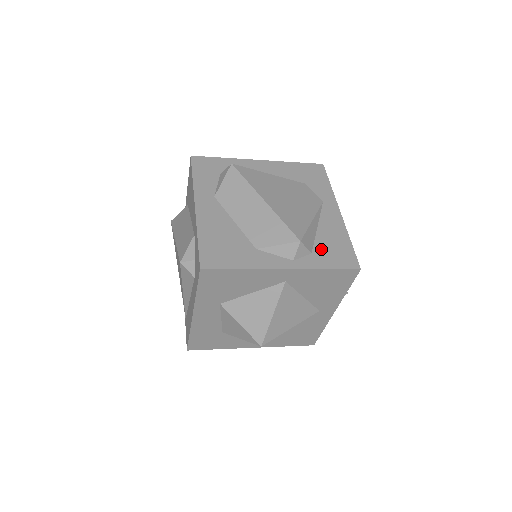
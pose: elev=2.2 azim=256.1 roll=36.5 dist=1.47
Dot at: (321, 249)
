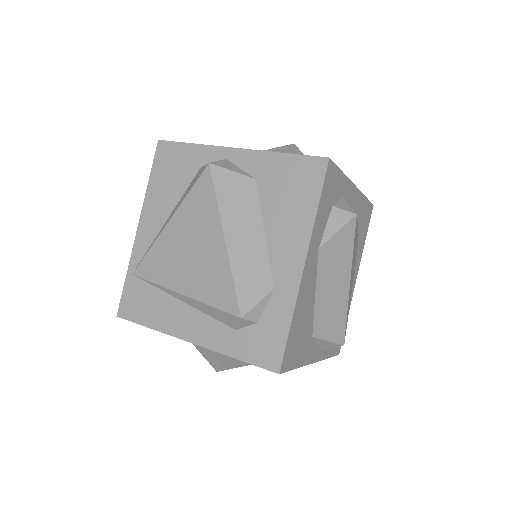
Dot at: occluded
